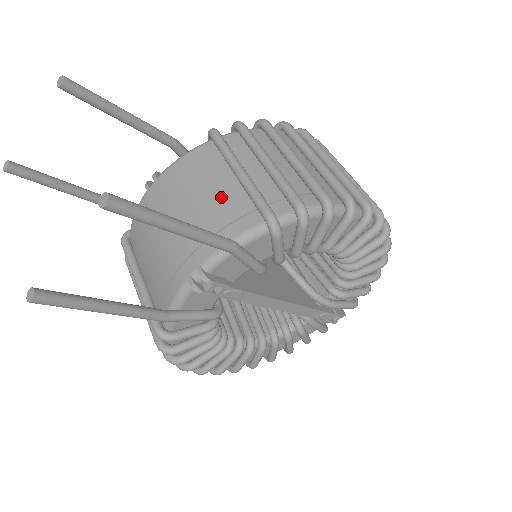
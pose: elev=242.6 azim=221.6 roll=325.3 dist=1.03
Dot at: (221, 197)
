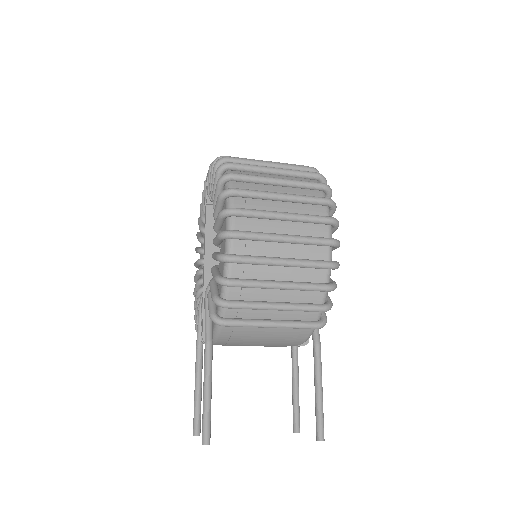
Dot at: (276, 334)
